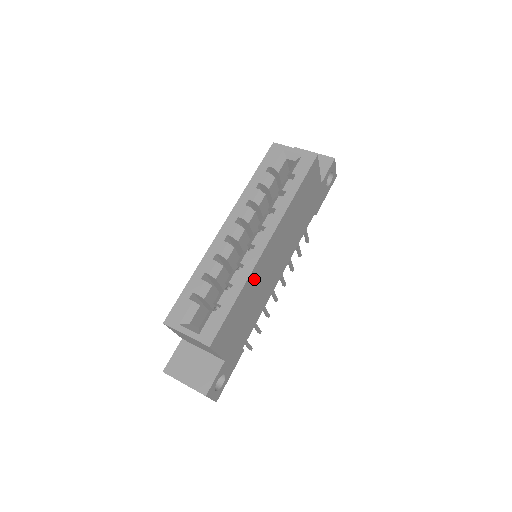
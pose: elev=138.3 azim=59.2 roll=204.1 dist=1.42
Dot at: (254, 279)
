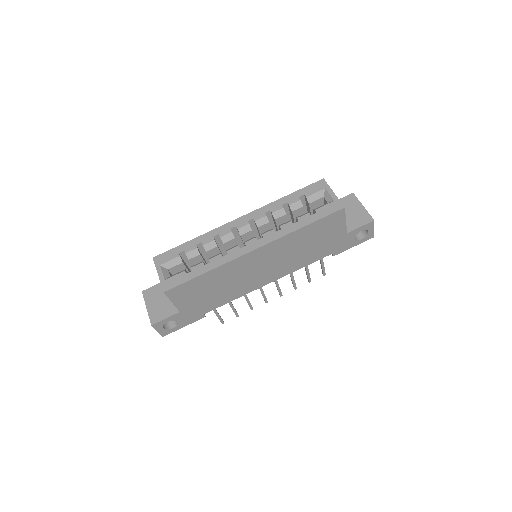
Dot at: (230, 269)
